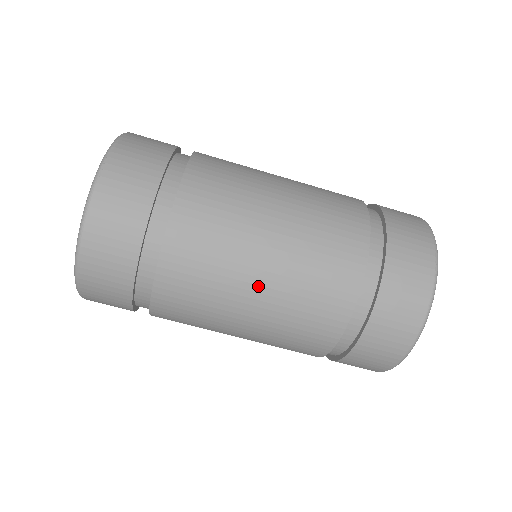
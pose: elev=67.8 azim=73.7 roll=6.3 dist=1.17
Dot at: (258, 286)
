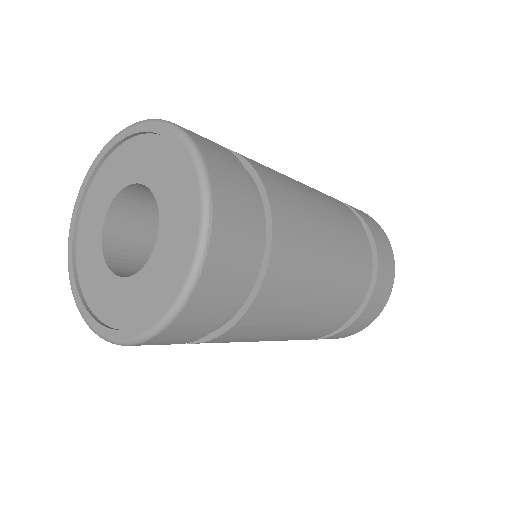
Dot at: (285, 334)
